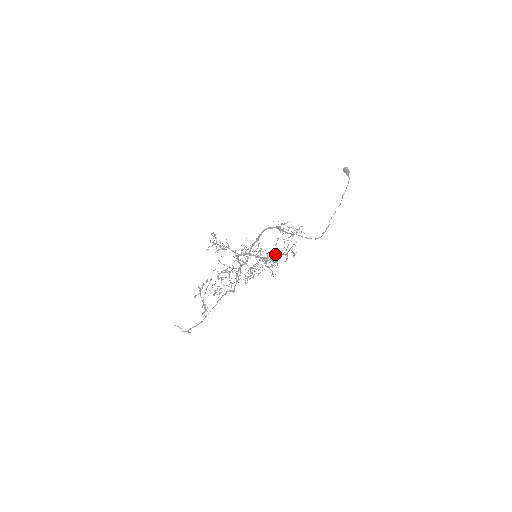
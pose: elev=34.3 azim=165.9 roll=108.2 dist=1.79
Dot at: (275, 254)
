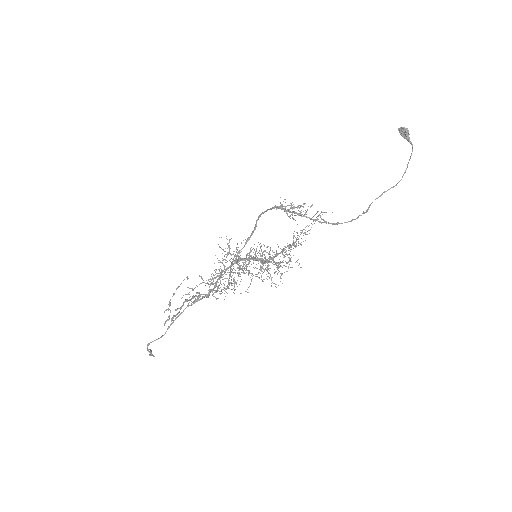
Dot at: occluded
